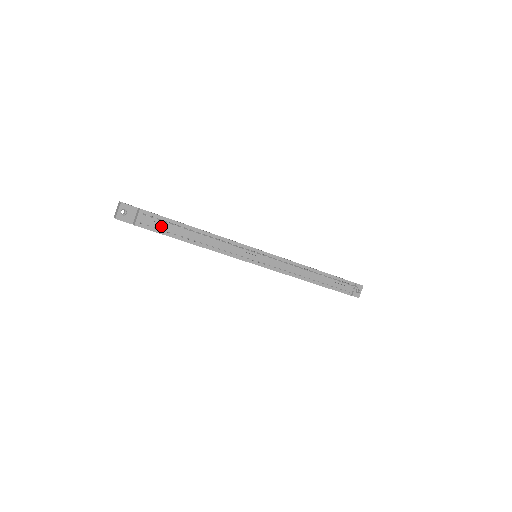
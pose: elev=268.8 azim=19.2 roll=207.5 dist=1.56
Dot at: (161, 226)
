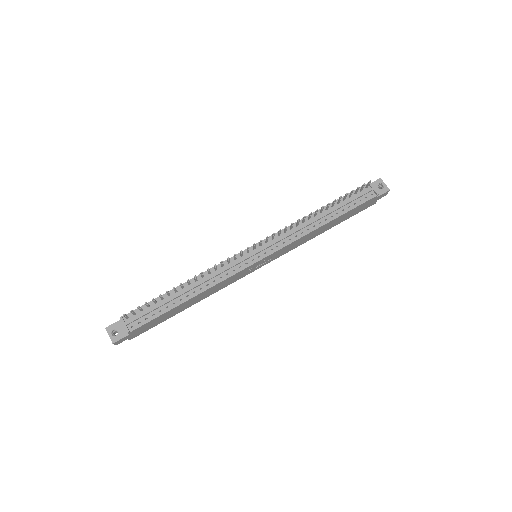
Dot at: (150, 313)
